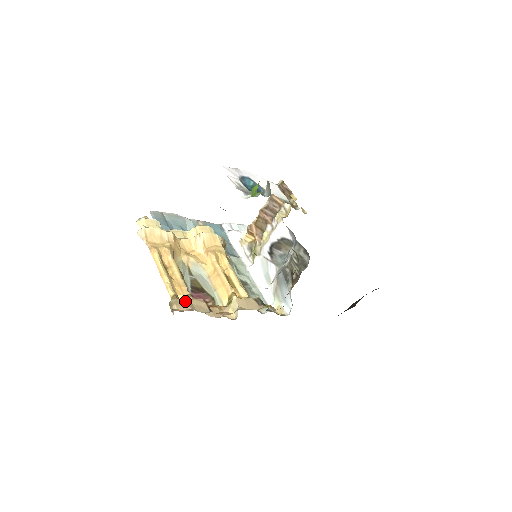
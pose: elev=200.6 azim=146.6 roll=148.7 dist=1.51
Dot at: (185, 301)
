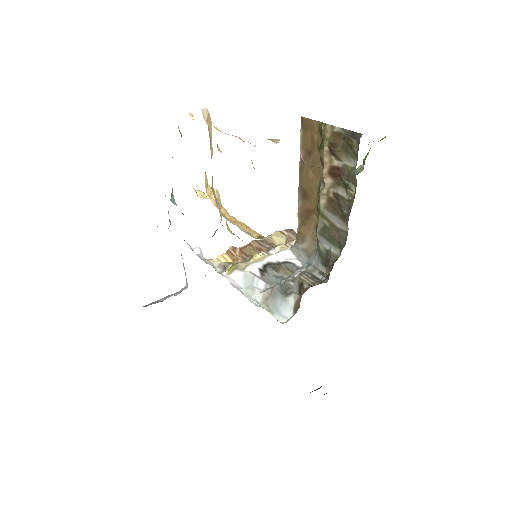
Dot at: occluded
